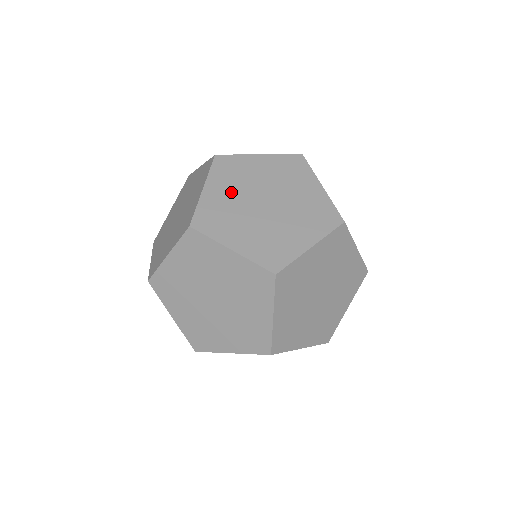
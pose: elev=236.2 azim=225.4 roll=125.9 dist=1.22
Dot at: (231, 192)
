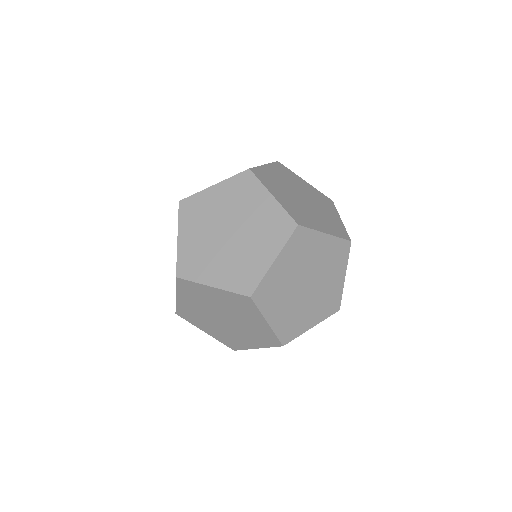
Dot at: (282, 178)
